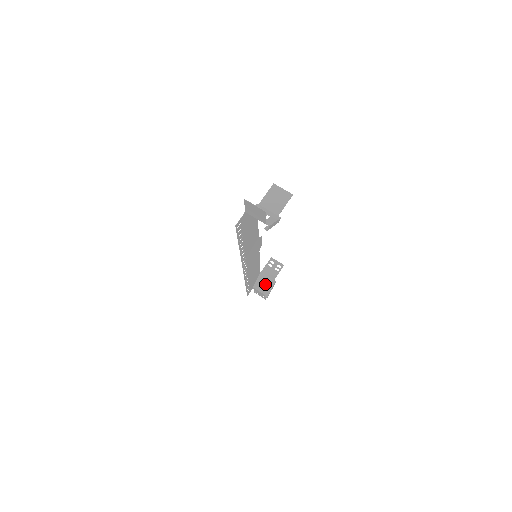
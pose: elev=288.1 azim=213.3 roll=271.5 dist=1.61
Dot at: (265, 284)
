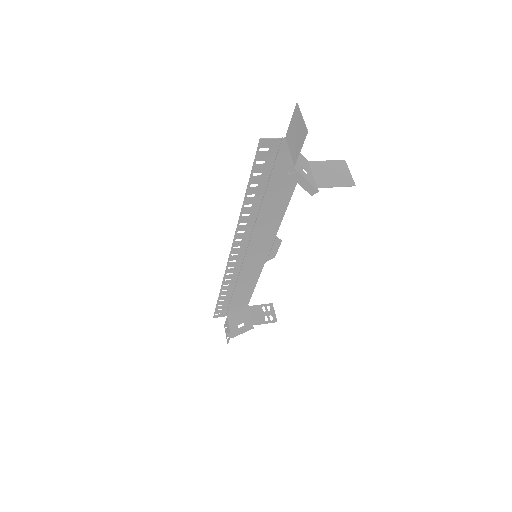
Dot at: (241, 322)
